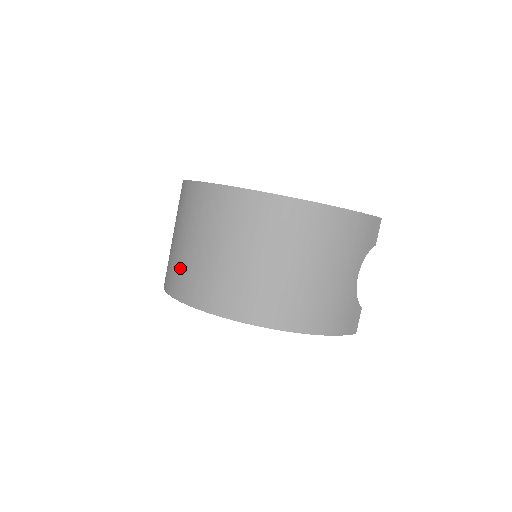
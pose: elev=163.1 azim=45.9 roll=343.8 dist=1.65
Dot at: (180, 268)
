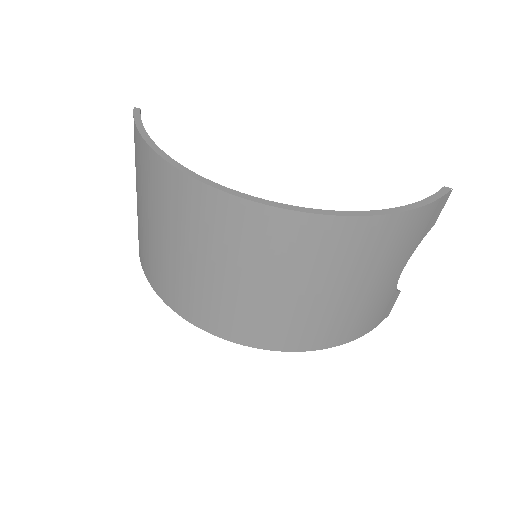
Dot at: (152, 258)
